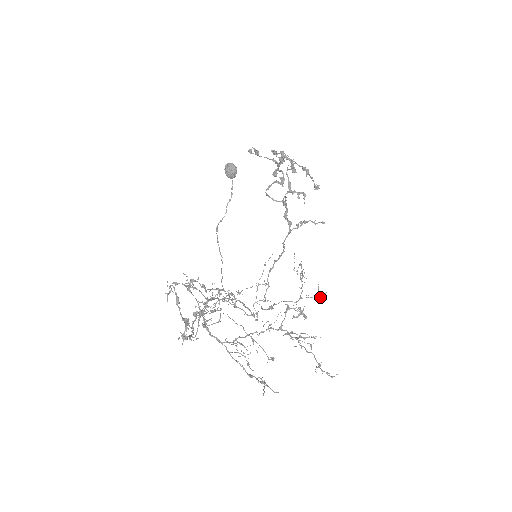
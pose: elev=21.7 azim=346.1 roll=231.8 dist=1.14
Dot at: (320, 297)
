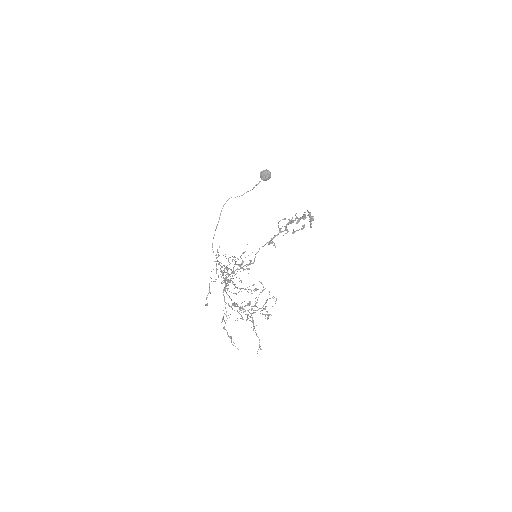
Dot at: occluded
